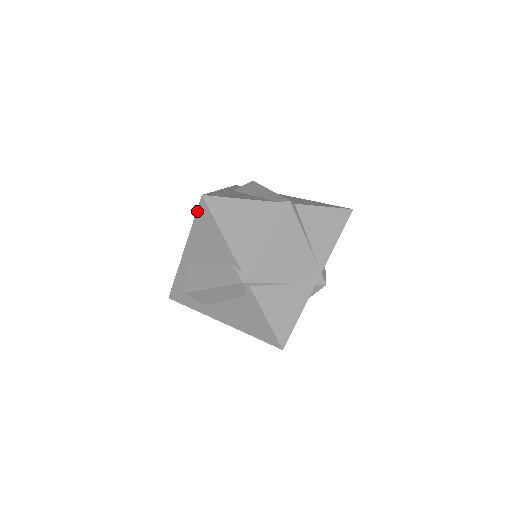
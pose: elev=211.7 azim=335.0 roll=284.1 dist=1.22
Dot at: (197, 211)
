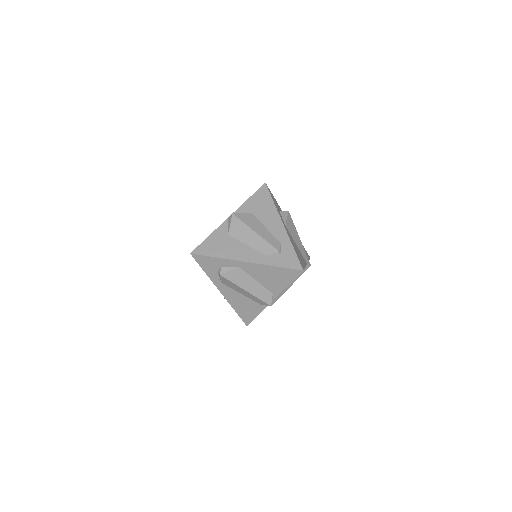
Dot at: (289, 269)
